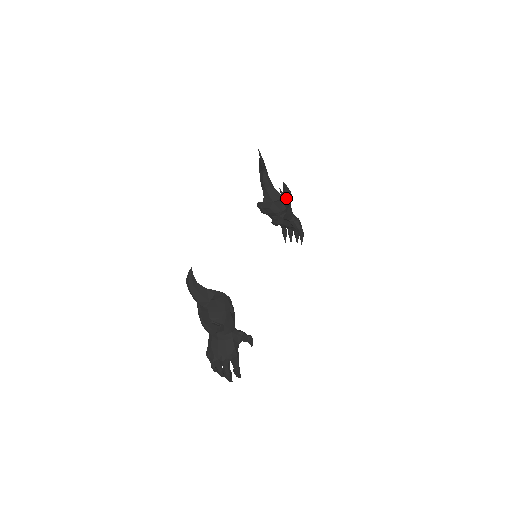
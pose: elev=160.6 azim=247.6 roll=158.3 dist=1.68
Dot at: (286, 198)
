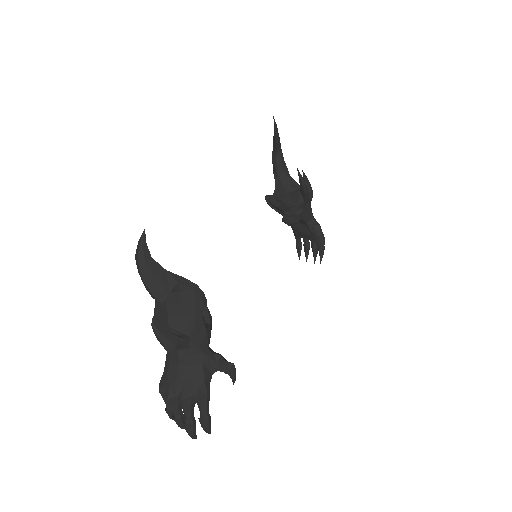
Dot at: (305, 185)
